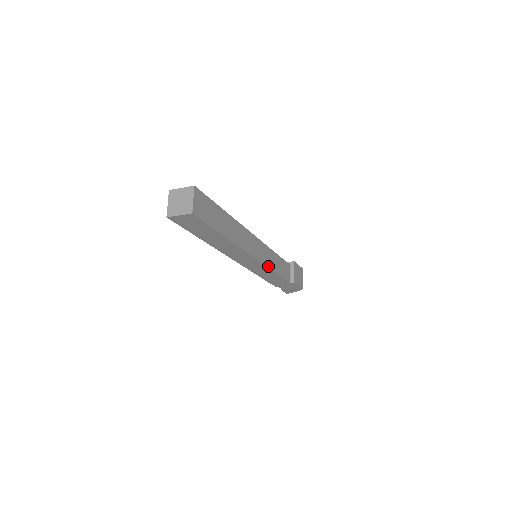
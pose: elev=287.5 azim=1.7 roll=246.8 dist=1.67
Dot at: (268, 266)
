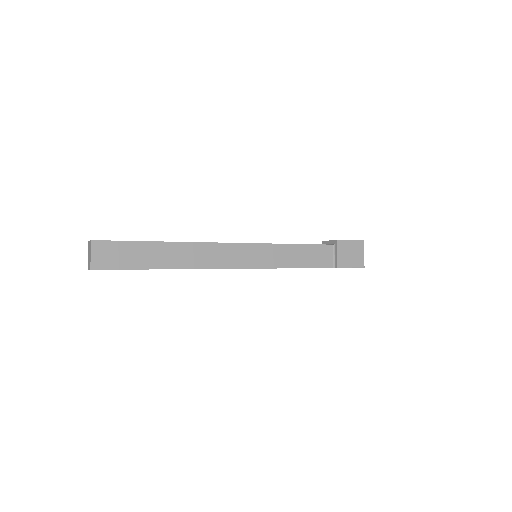
Dot at: (269, 266)
